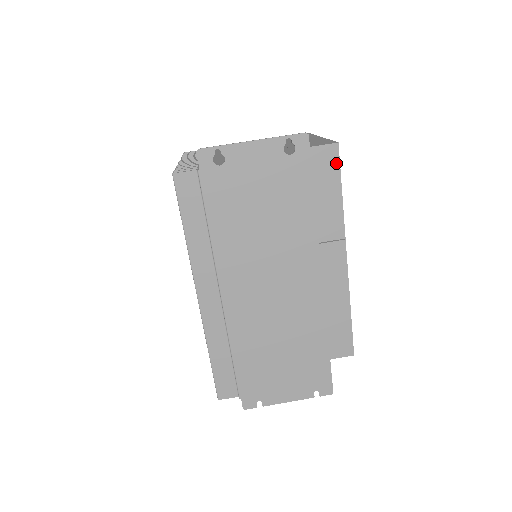
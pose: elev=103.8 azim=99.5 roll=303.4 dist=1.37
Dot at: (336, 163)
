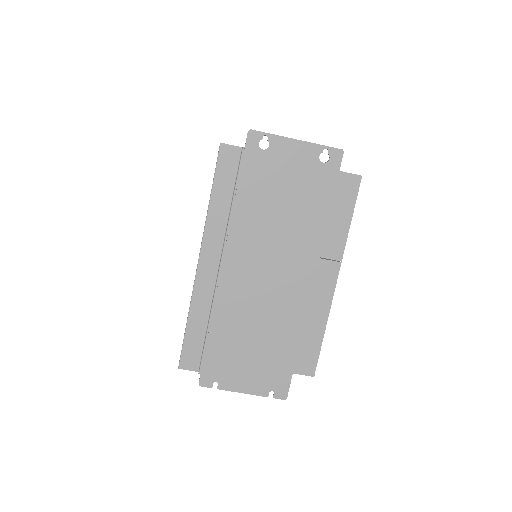
Dot at: (355, 192)
